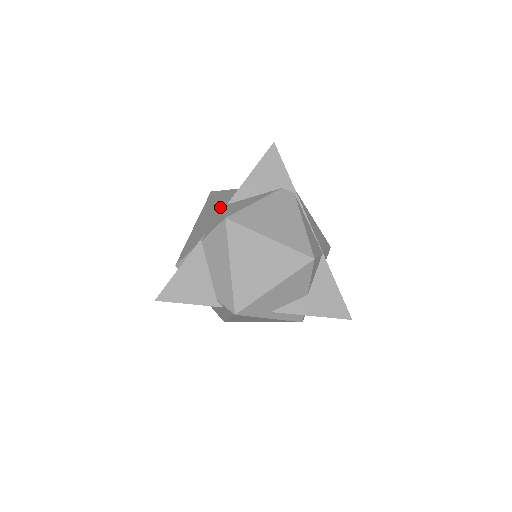
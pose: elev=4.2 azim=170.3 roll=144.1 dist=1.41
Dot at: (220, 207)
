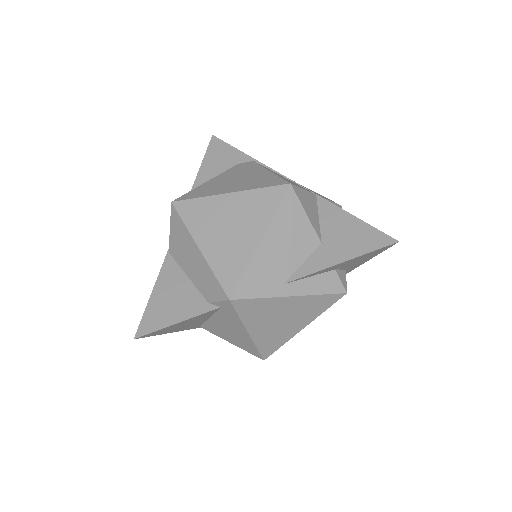
Dot at: occluded
